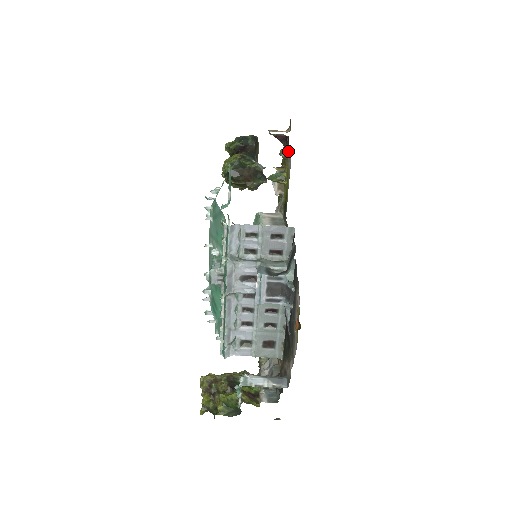
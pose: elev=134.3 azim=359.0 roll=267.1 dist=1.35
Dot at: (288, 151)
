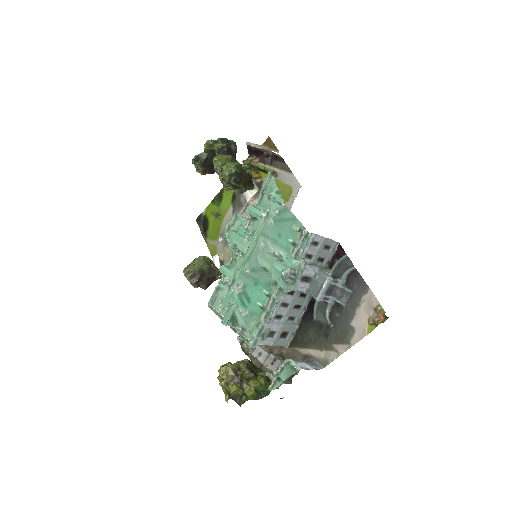
Dot at: (283, 170)
